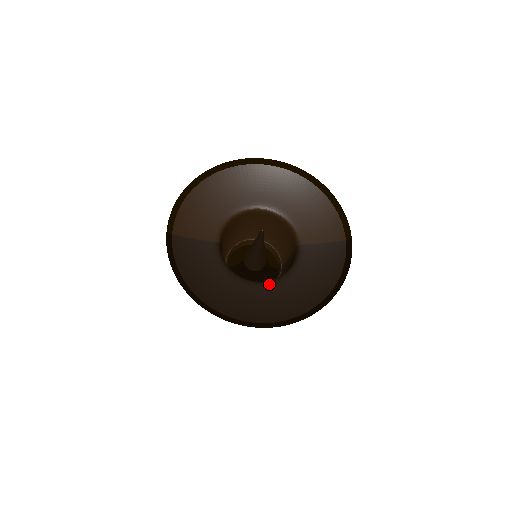
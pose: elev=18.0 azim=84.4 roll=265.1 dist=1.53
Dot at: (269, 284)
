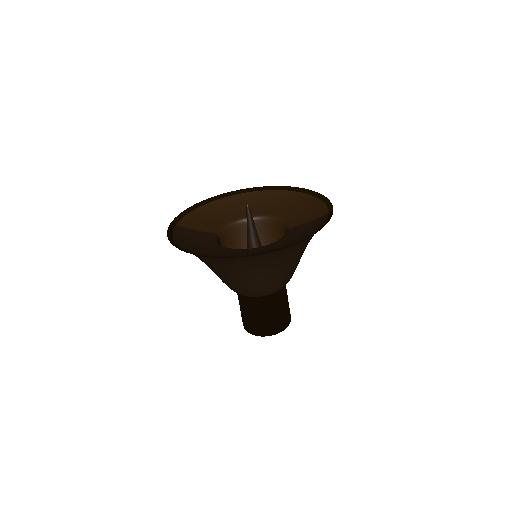
Dot at: (254, 248)
